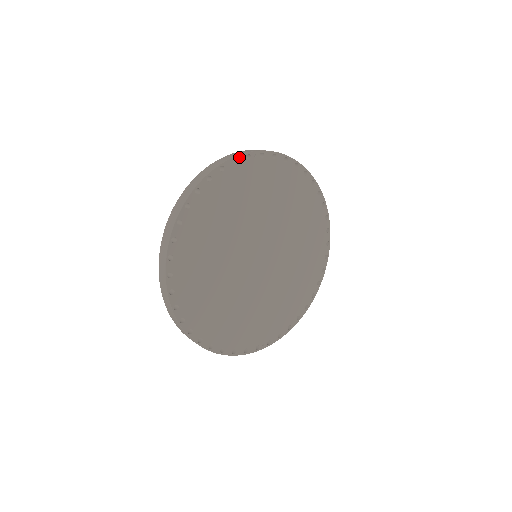
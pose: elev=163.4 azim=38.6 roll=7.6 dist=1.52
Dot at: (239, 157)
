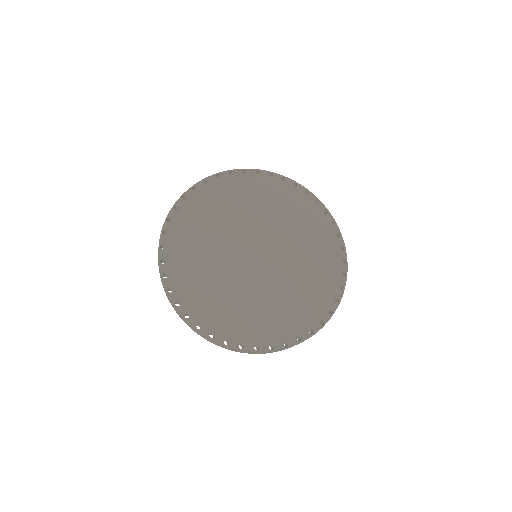
Dot at: (235, 171)
